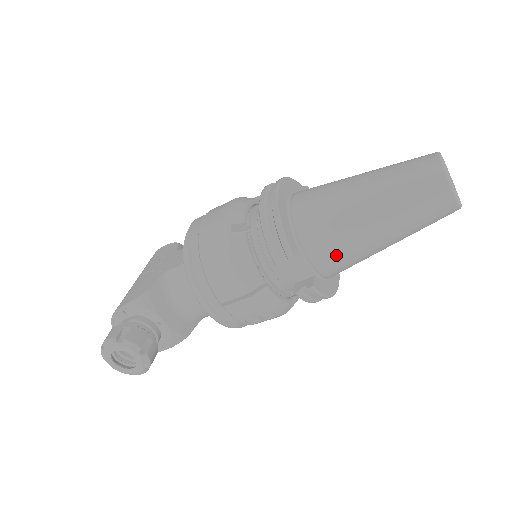
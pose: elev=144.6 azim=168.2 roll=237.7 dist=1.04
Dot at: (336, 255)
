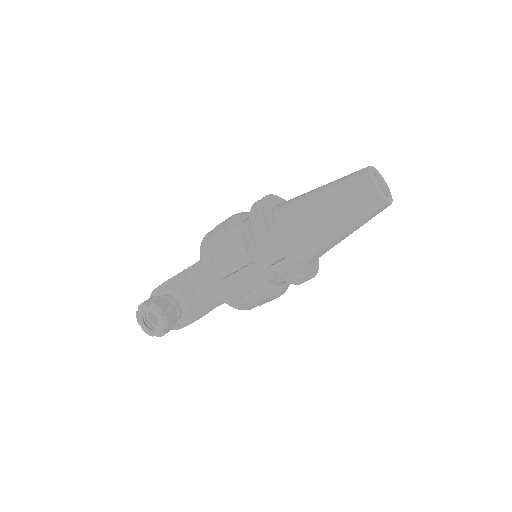
Dot at: (300, 239)
